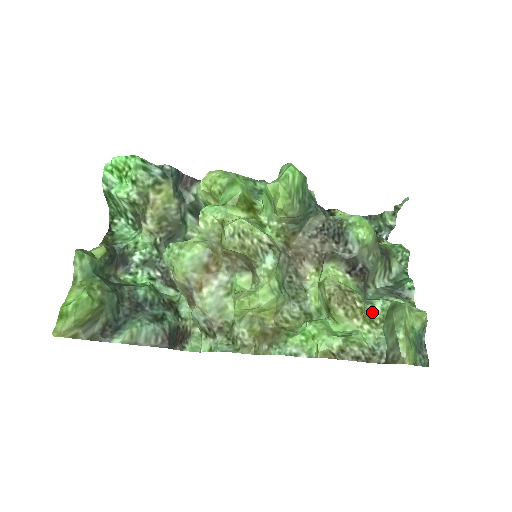
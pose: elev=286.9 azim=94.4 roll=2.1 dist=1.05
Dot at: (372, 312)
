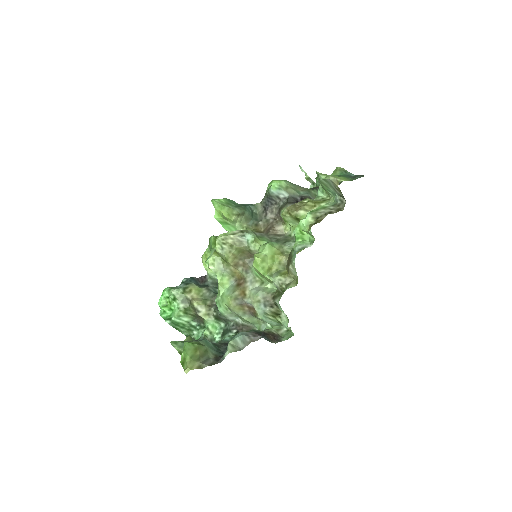
Dot at: (320, 199)
